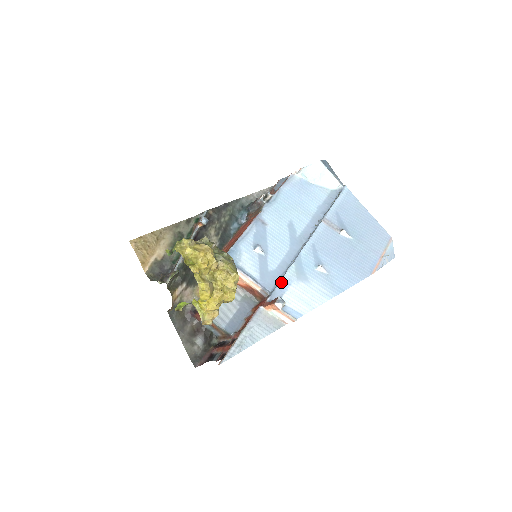
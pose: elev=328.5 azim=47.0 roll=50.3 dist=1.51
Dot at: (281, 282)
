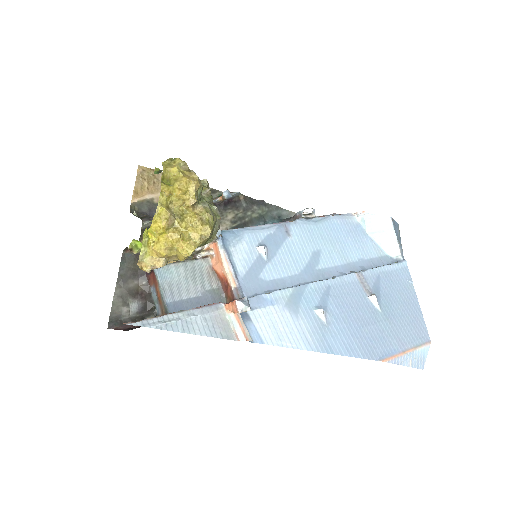
Dot at: (264, 295)
